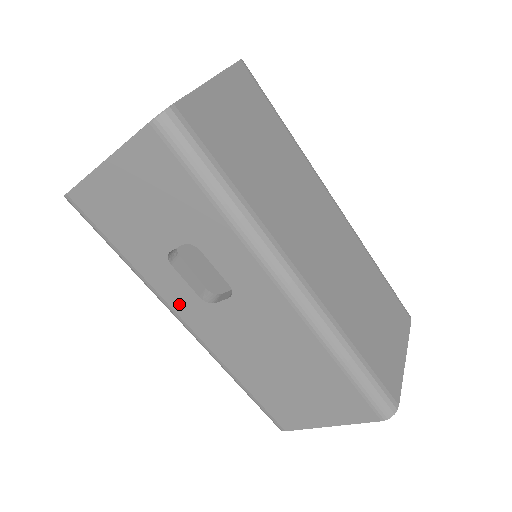
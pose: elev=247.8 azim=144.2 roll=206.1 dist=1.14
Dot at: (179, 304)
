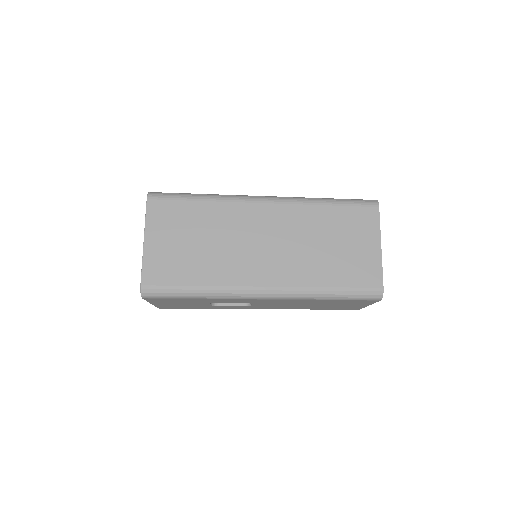
Dot at: (243, 308)
